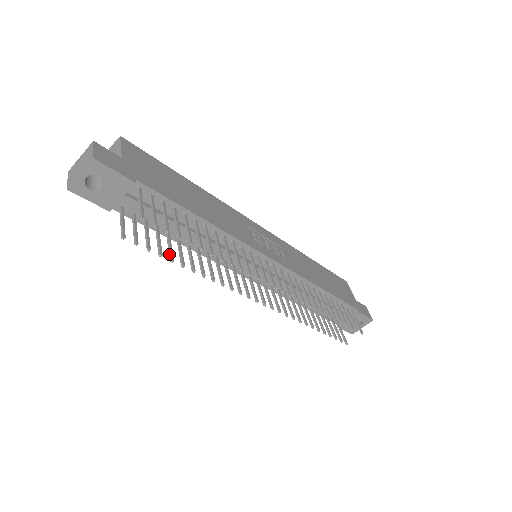
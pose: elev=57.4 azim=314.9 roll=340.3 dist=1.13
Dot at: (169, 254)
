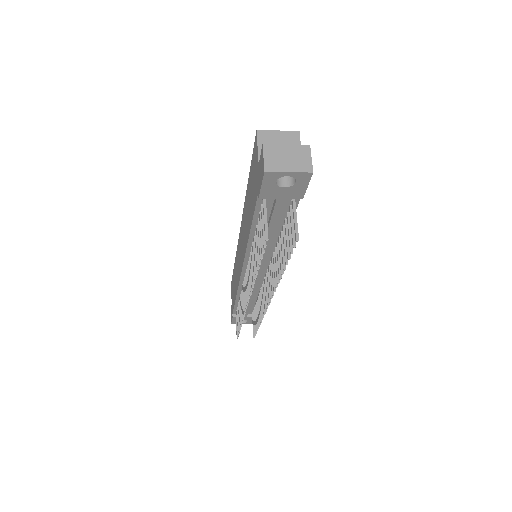
Dot at: (258, 254)
